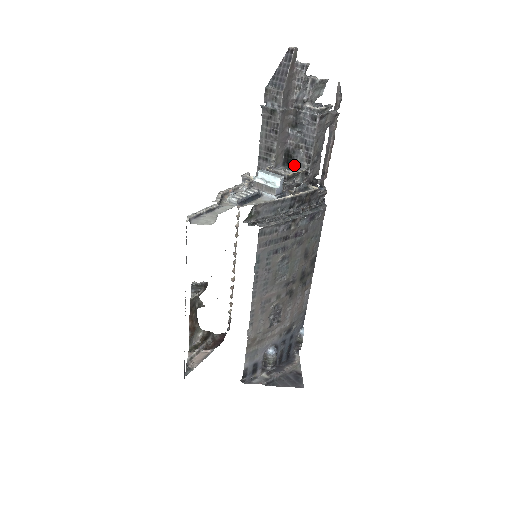
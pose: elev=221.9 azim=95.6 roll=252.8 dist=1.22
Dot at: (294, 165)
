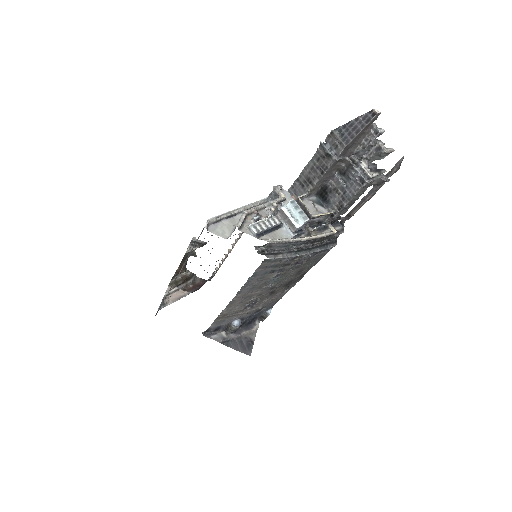
Dot at: (325, 201)
